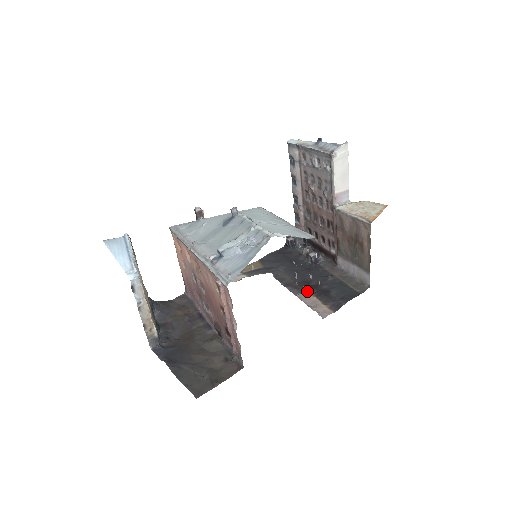
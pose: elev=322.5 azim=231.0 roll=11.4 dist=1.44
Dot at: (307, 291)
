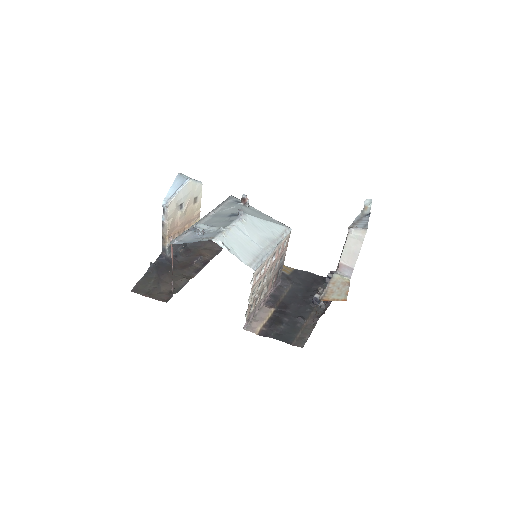
Dot at: (274, 310)
